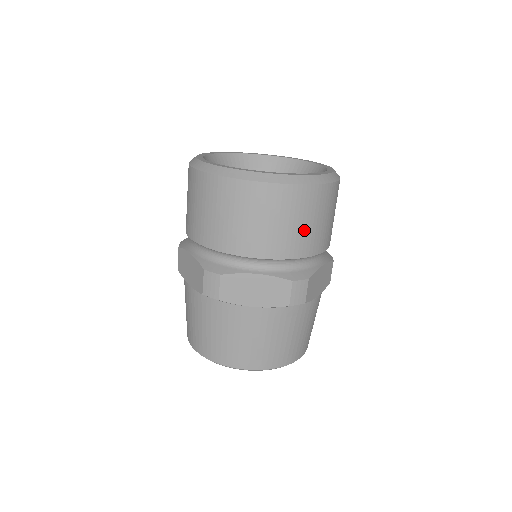
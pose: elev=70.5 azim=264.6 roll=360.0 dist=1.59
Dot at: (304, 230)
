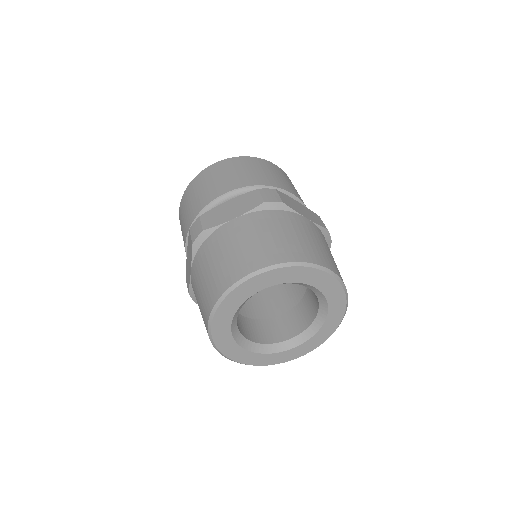
Dot at: (256, 173)
